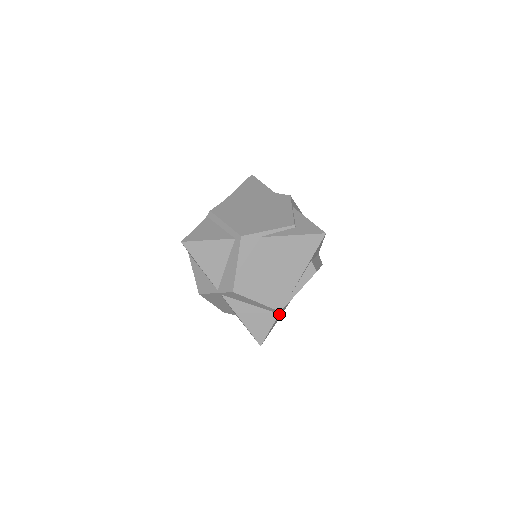
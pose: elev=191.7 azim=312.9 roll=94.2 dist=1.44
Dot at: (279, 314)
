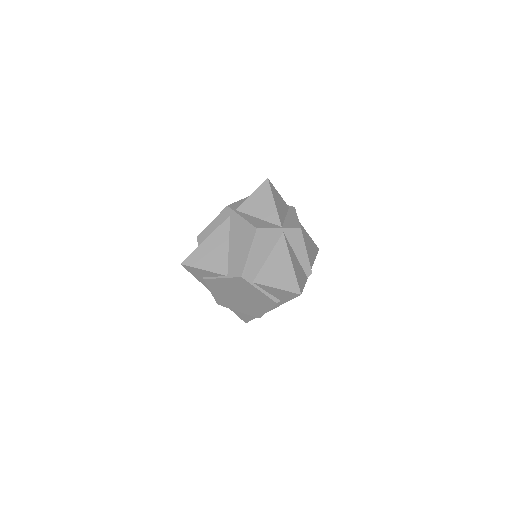
Dot at: occluded
